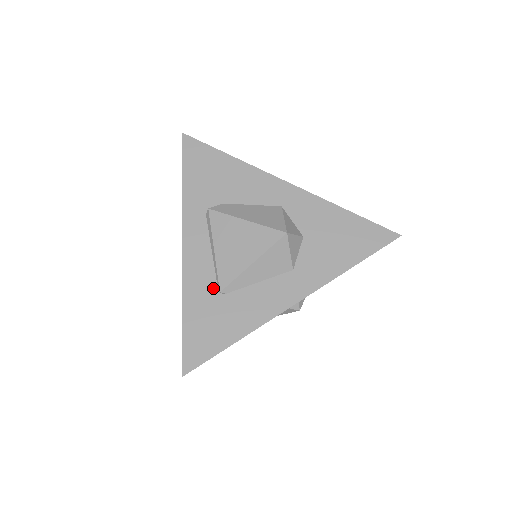
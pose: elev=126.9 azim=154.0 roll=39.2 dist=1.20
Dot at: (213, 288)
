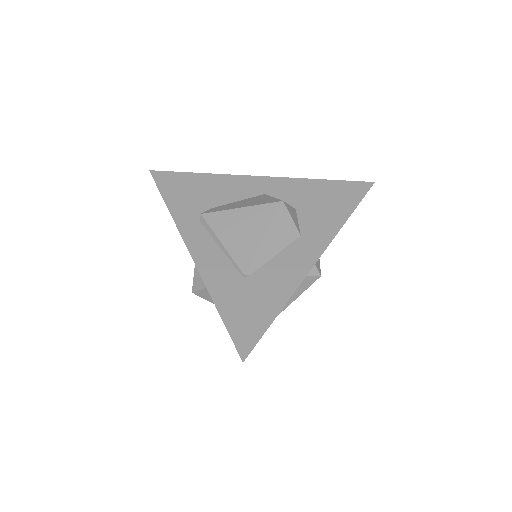
Dot at: (235, 275)
